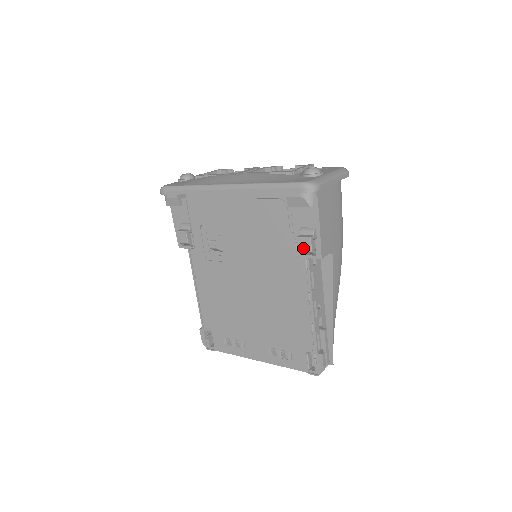
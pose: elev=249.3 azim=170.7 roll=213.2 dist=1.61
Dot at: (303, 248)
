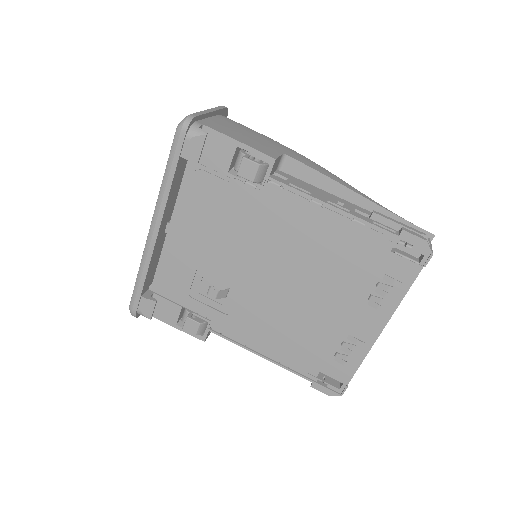
Dot at: (252, 174)
